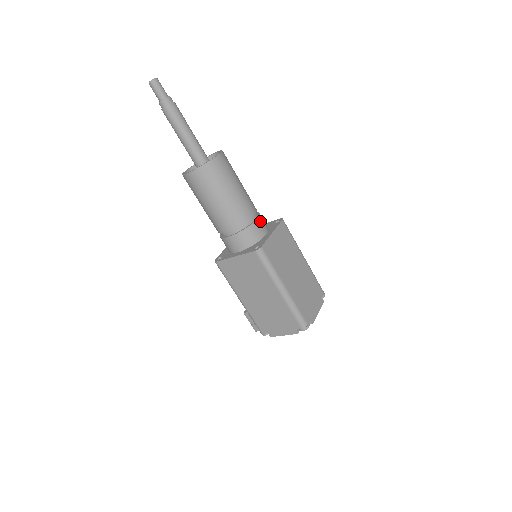
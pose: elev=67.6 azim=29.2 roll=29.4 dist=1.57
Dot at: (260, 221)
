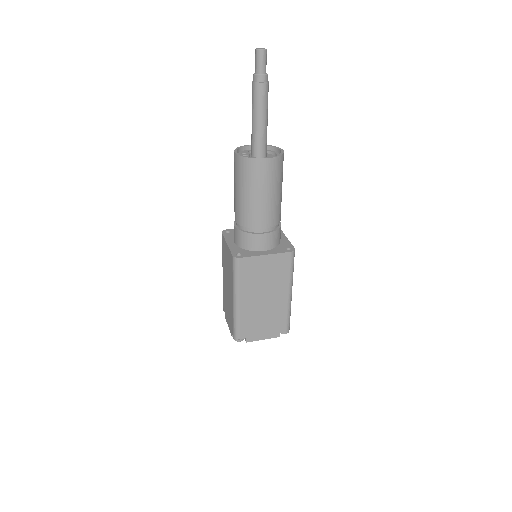
Dot at: (267, 237)
